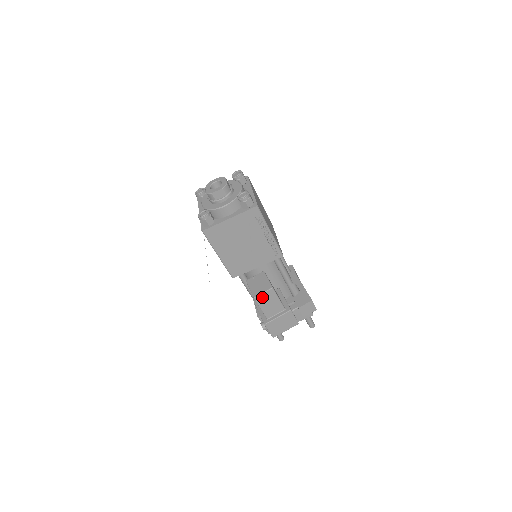
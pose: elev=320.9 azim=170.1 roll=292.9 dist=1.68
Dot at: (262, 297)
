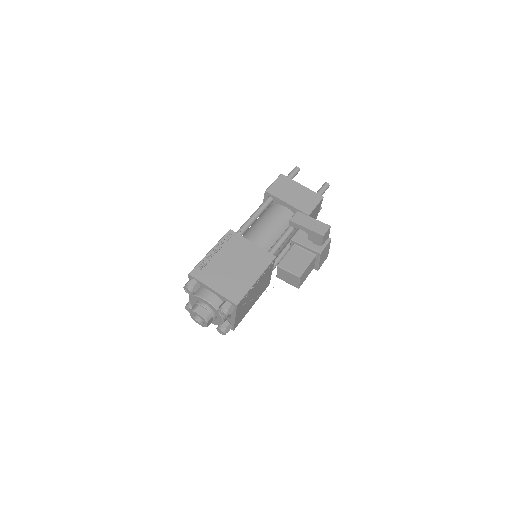
Dot at: (301, 282)
